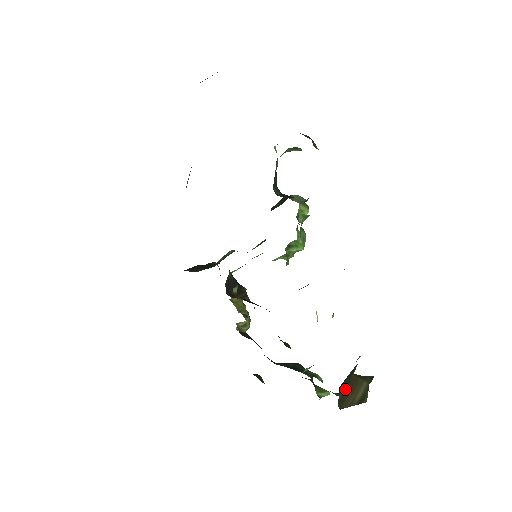
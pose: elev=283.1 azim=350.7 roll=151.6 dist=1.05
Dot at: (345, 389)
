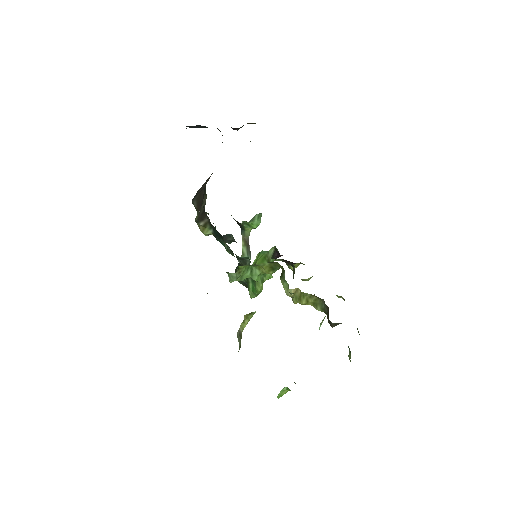
Dot at: occluded
